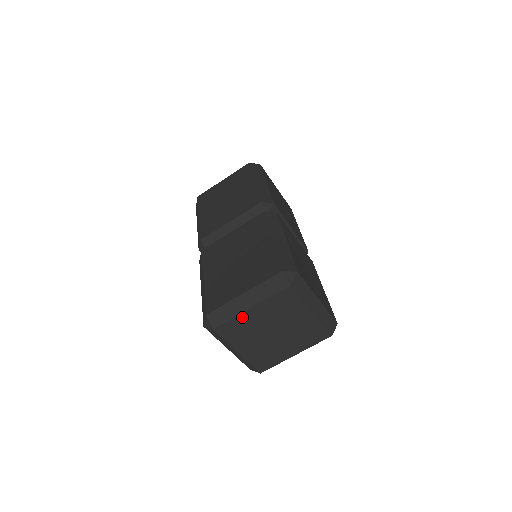
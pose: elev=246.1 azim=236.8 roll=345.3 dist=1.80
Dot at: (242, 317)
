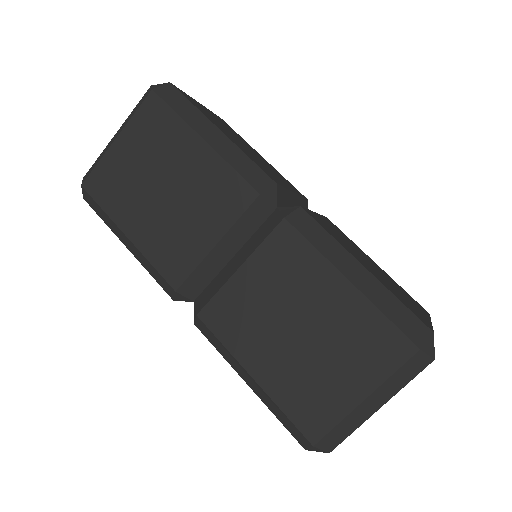
Dot at: (365, 419)
